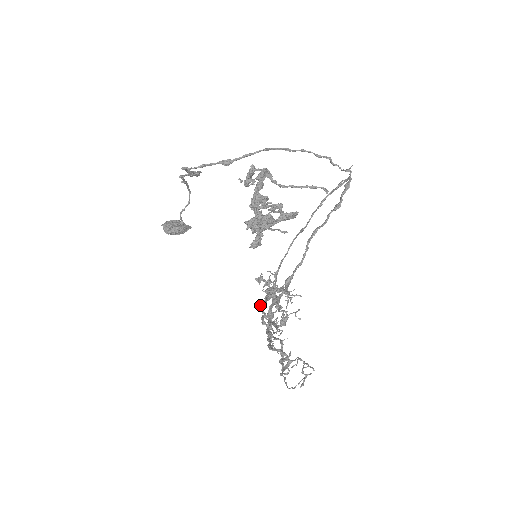
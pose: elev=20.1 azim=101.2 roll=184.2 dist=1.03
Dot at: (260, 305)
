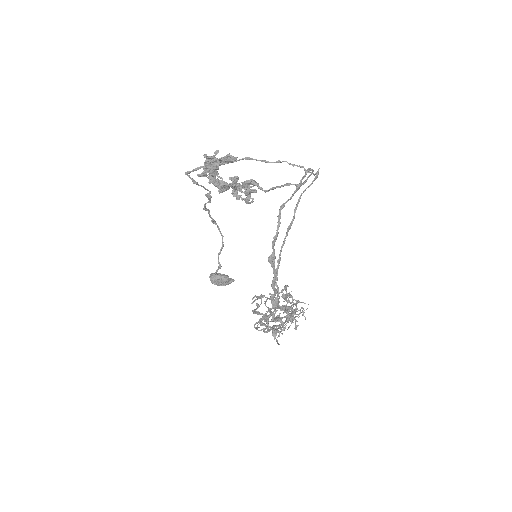
Dot at: occluded
